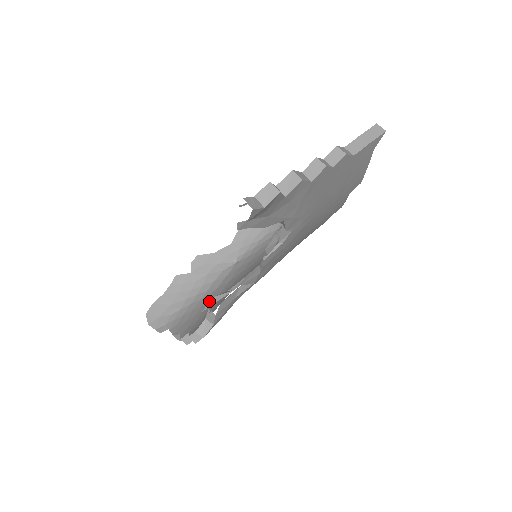
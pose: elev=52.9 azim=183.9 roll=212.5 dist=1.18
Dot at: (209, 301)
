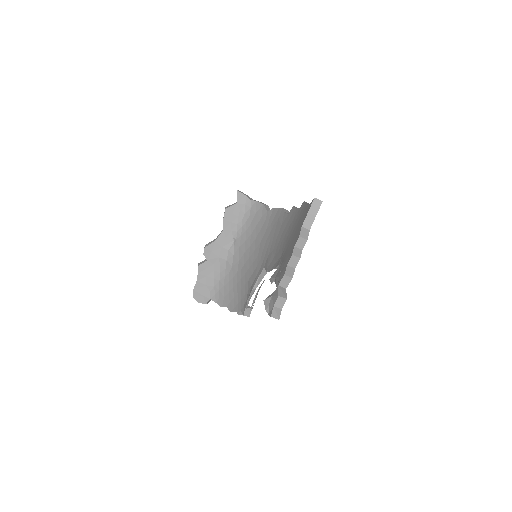
Dot at: (233, 279)
